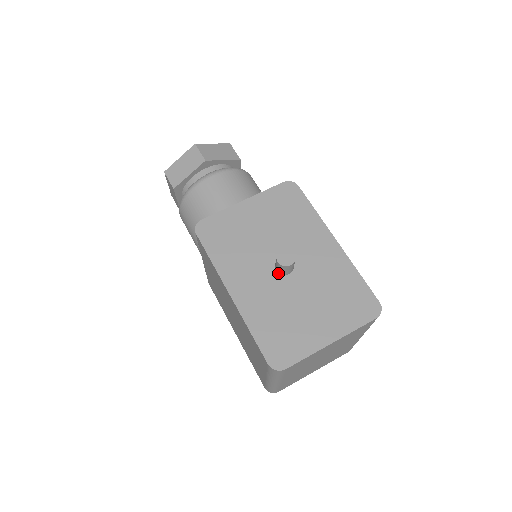
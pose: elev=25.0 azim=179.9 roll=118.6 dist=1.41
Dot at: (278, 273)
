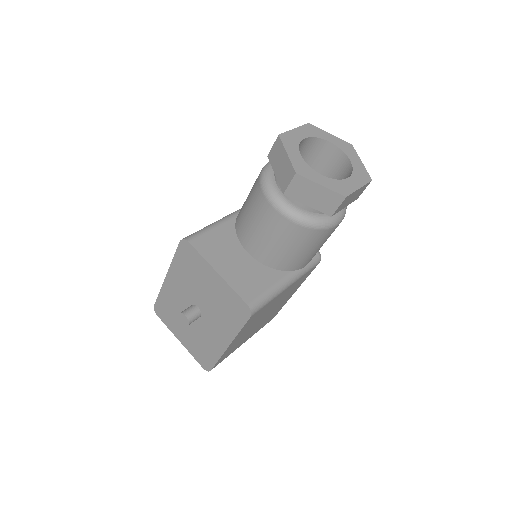
Dot at: occluded
